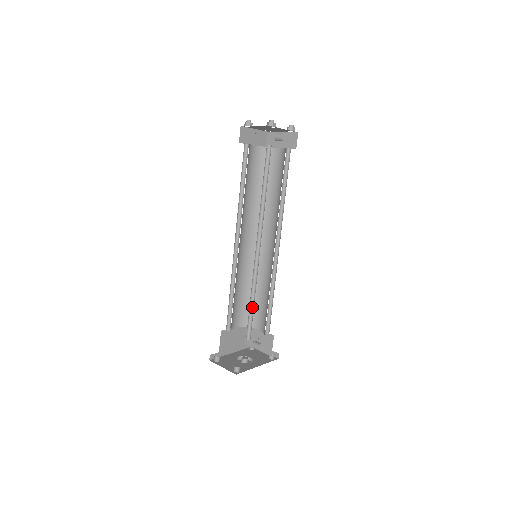
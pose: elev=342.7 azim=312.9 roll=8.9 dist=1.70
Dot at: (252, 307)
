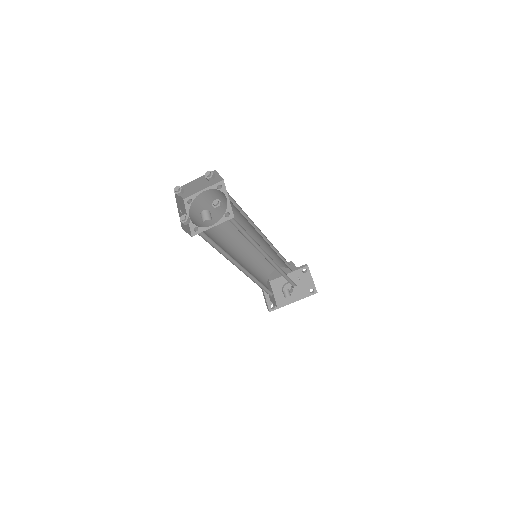
Dot at: occluded
